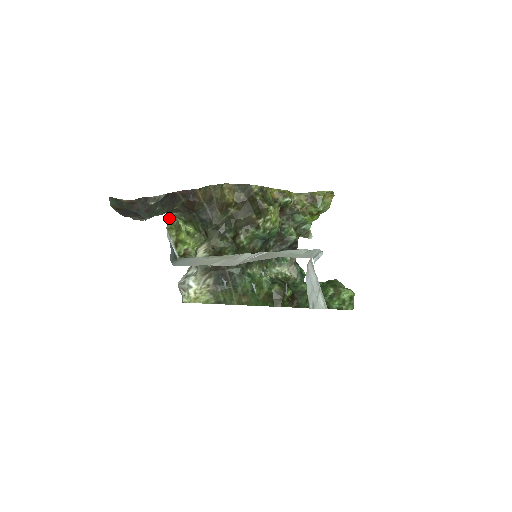
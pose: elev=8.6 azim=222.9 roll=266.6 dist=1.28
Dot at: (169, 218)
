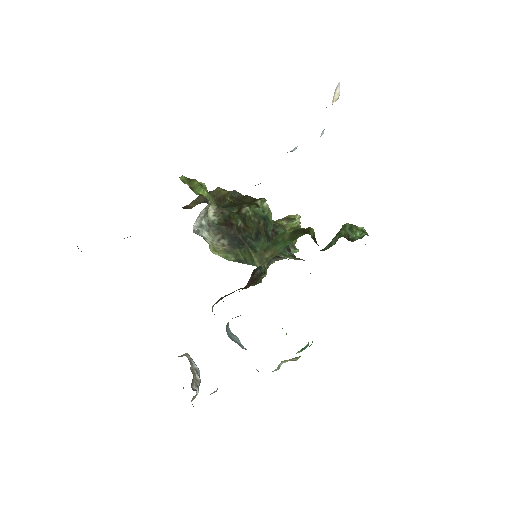
Dot at: occluded
